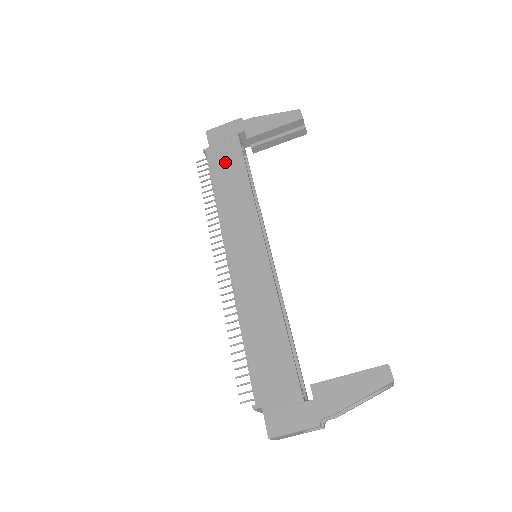
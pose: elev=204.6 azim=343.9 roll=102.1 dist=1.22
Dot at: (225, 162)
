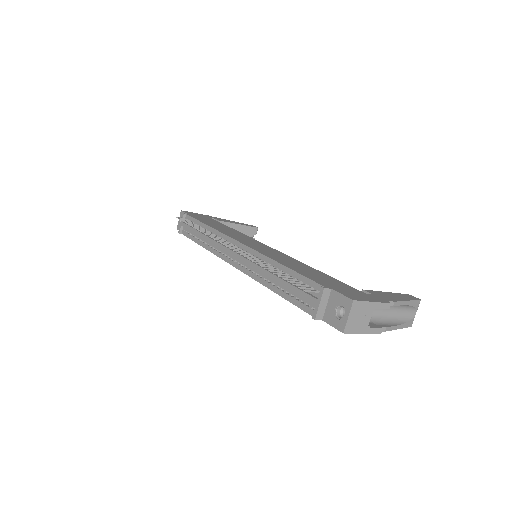
Dot at: (207, 220)
